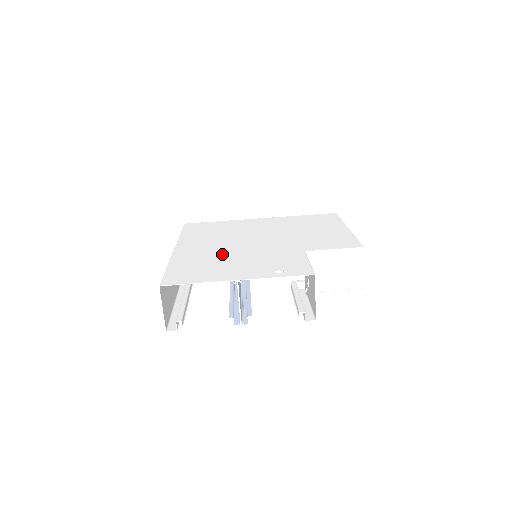
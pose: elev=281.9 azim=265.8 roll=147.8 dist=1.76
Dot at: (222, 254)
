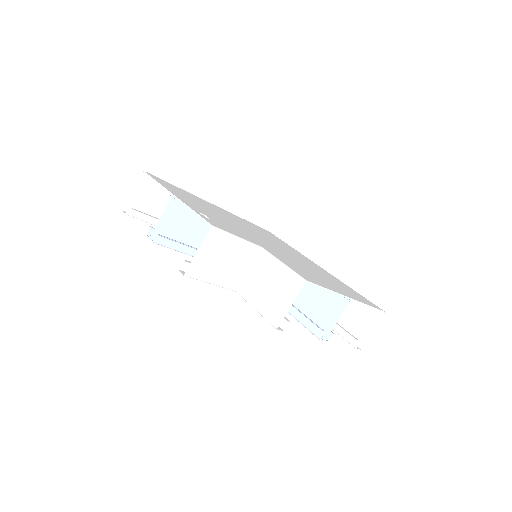
Dot at: occluded
